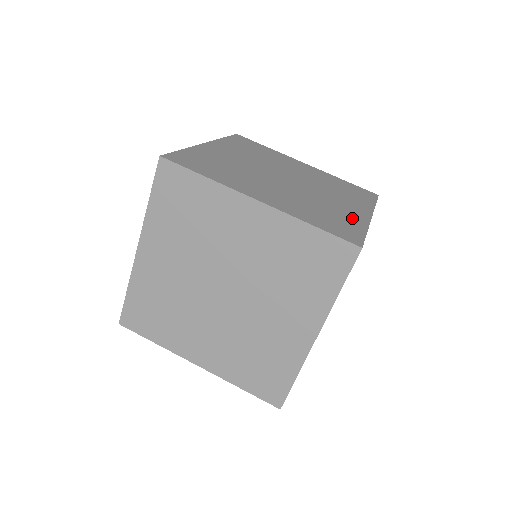
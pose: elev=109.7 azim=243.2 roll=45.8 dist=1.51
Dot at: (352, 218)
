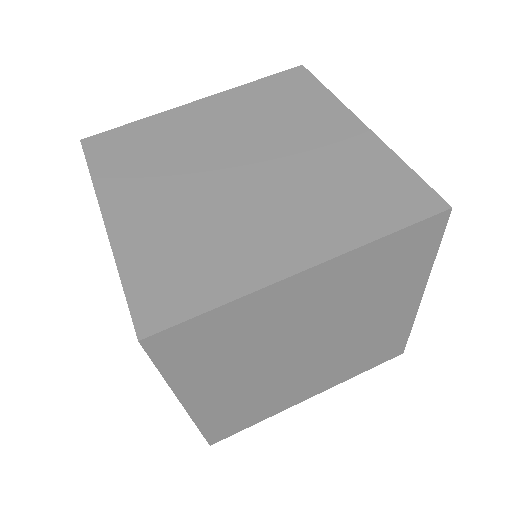
Dot at: (238, 270)
